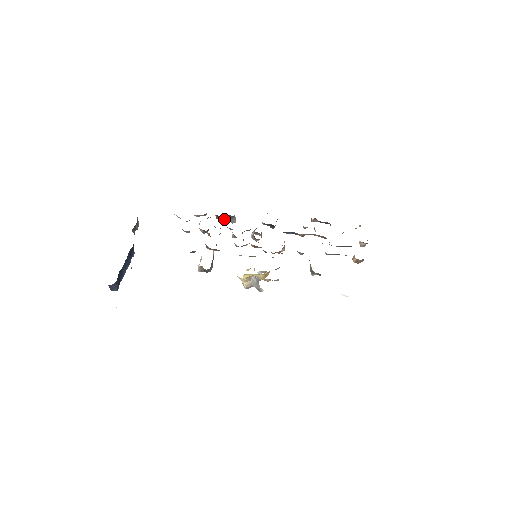
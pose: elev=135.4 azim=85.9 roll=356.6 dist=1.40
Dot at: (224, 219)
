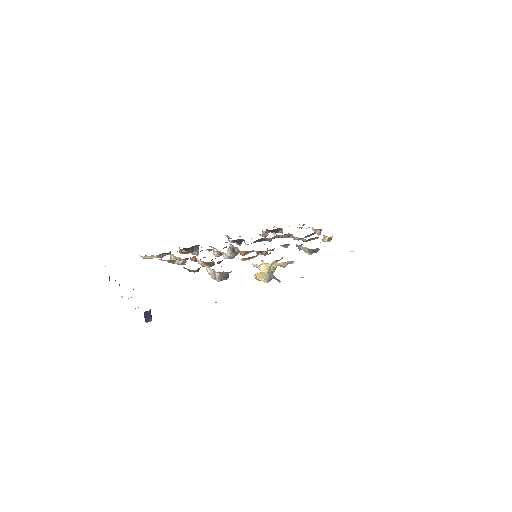
Dot at: (190, 252)
